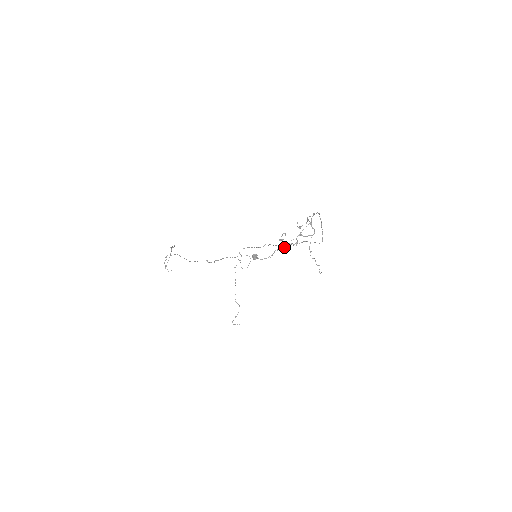
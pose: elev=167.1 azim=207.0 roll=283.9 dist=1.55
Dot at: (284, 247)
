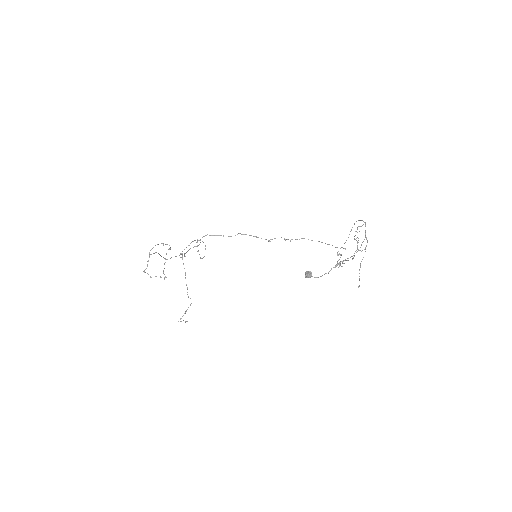
Dot at: occluded
